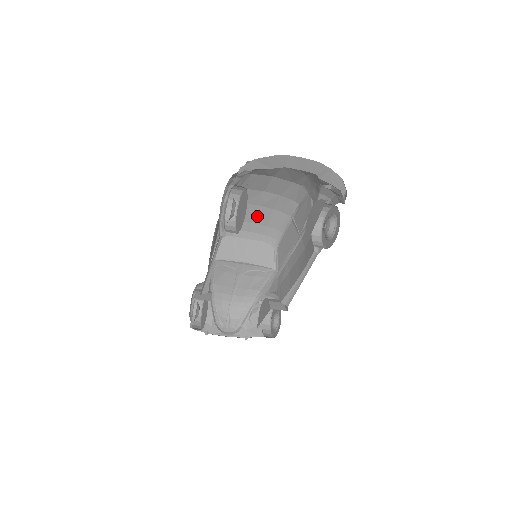
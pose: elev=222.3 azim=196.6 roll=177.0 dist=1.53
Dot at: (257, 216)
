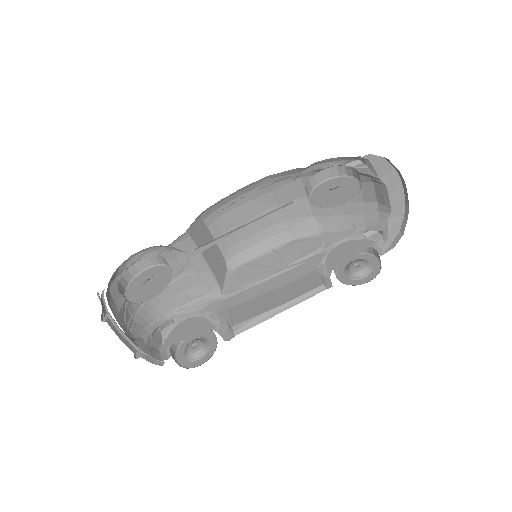
Dot at: (244, 224)
